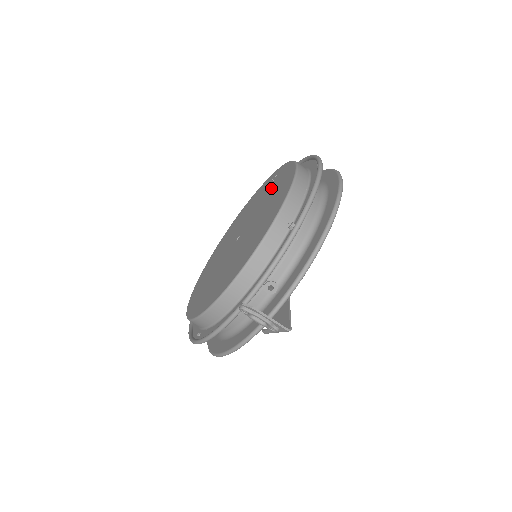
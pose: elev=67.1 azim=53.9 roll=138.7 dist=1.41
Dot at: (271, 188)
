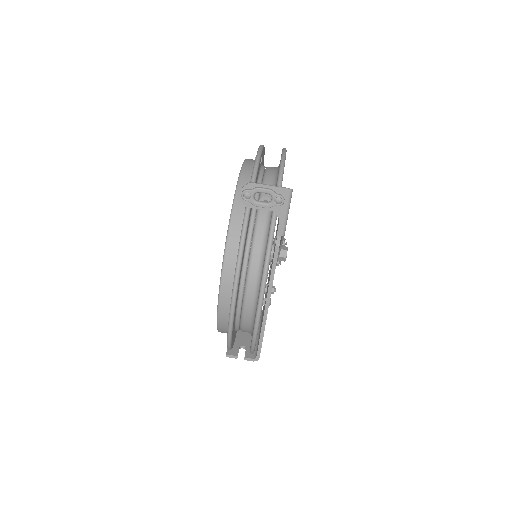
Dot at: occluded
